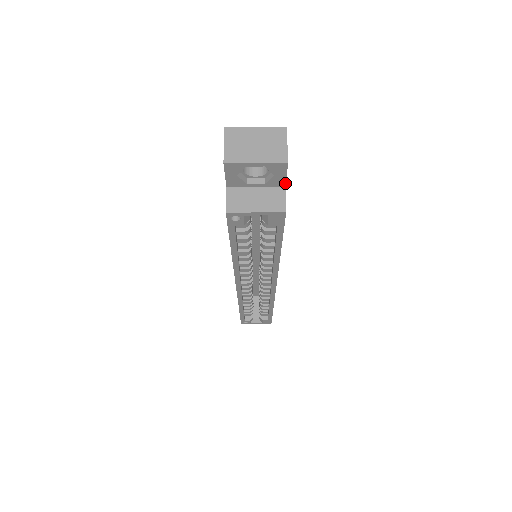
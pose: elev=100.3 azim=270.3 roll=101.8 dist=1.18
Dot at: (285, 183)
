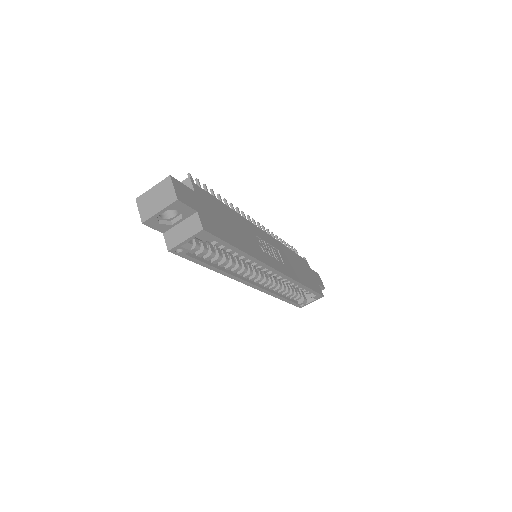
Dot at: (194, 210)
